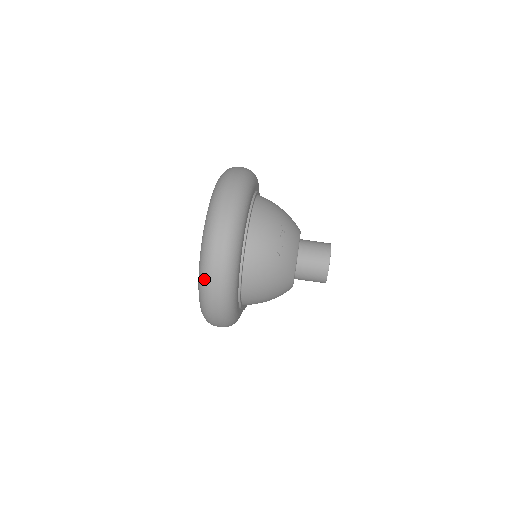
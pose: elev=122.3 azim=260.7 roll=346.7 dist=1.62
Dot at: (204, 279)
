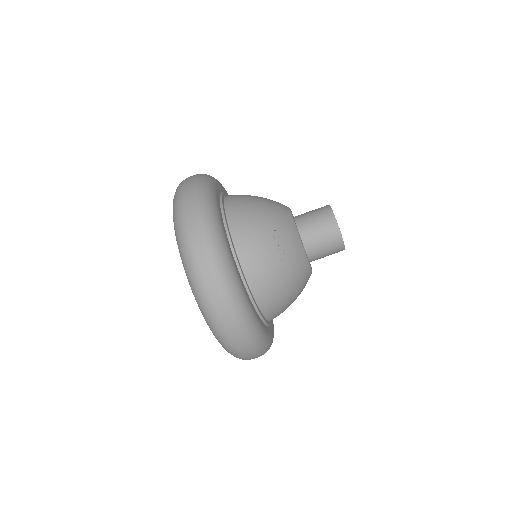
Dot at: (224, 342)
